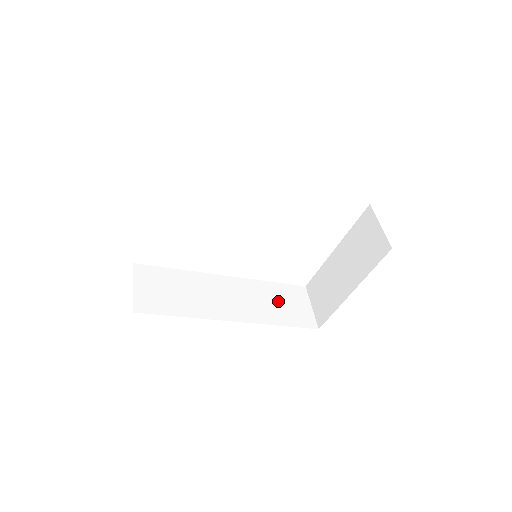
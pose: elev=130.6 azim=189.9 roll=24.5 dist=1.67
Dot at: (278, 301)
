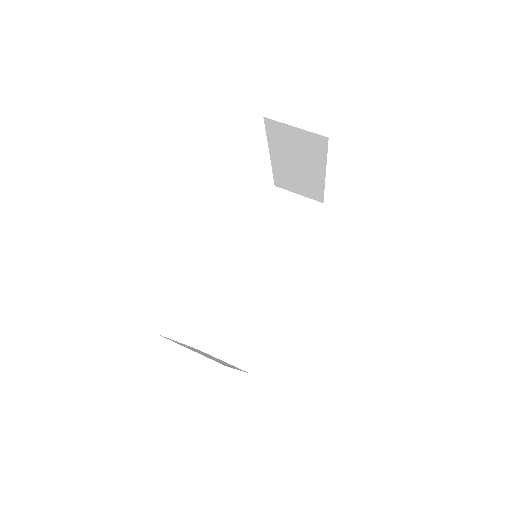
Dot at: (281, 227)
